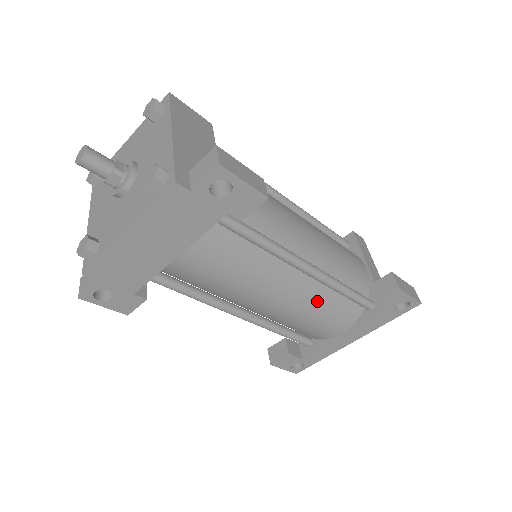
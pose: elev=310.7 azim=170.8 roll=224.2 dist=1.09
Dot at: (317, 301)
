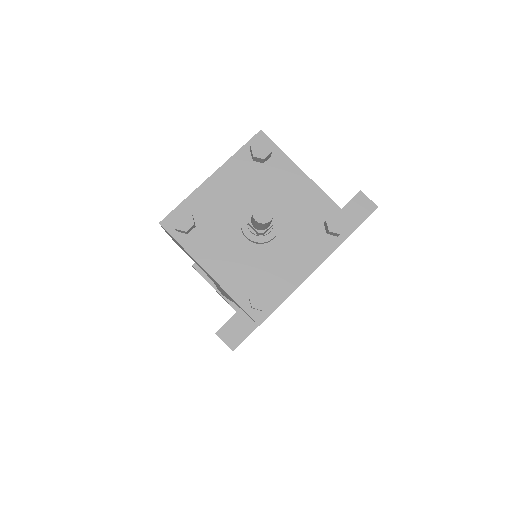
Dot at: occluded
